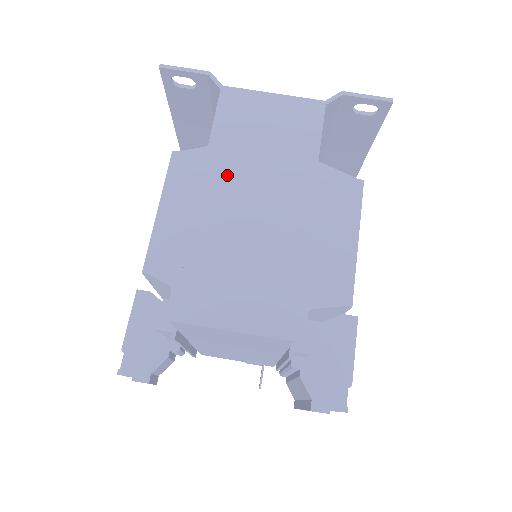
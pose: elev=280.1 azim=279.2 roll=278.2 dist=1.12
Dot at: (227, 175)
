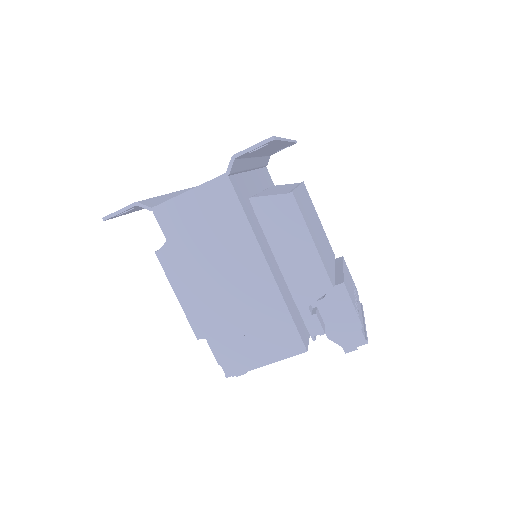
Dot at: (201, 273)
